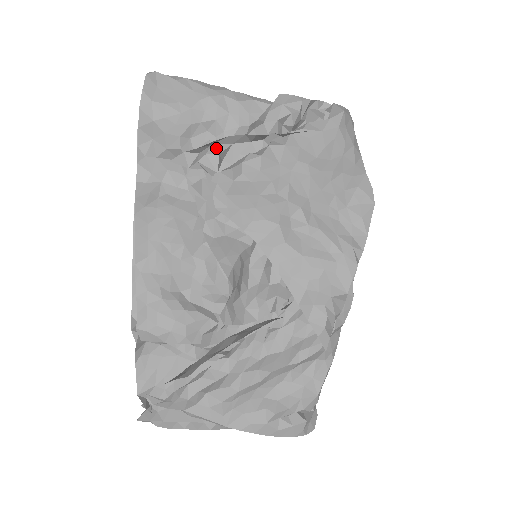
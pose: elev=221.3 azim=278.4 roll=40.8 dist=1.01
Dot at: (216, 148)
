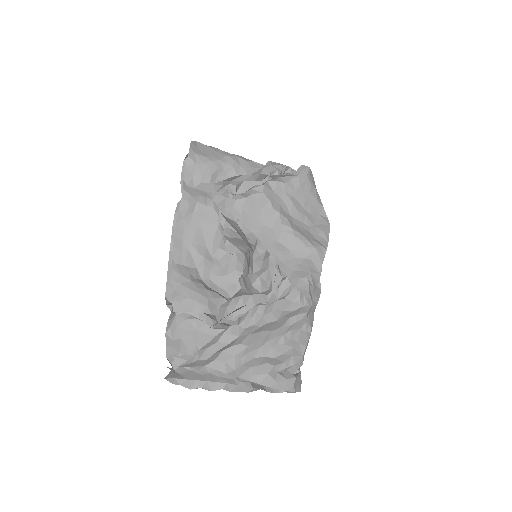
Dot at: (234, 182)
